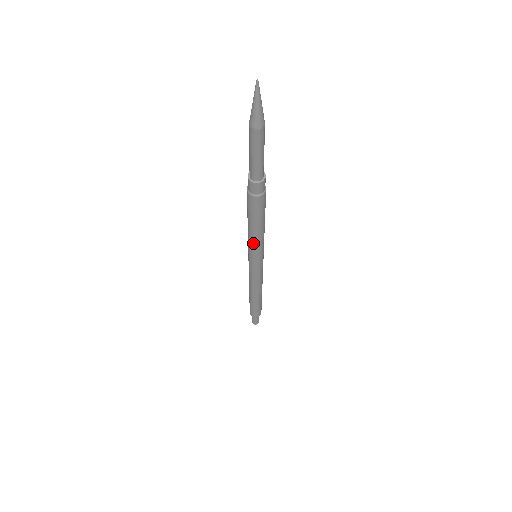
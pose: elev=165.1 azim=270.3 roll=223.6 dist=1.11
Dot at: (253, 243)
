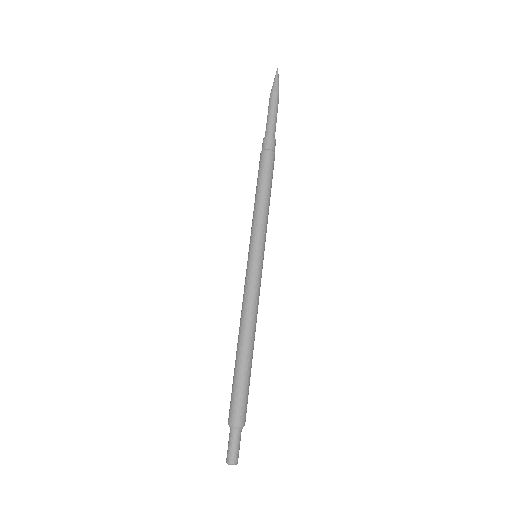
Dot at: (259, 217)
